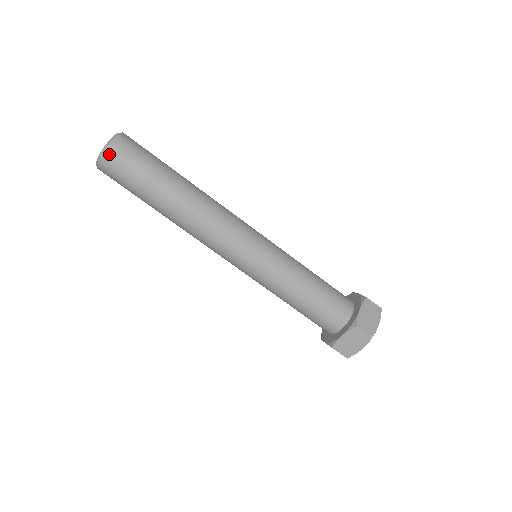
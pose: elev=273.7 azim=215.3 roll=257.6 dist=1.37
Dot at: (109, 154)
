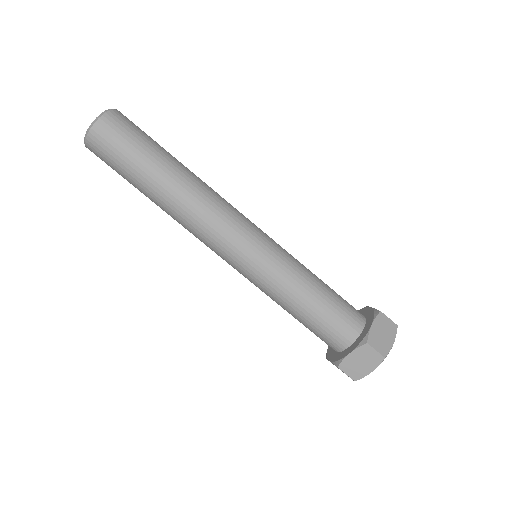
Dot at: (98, 129)
